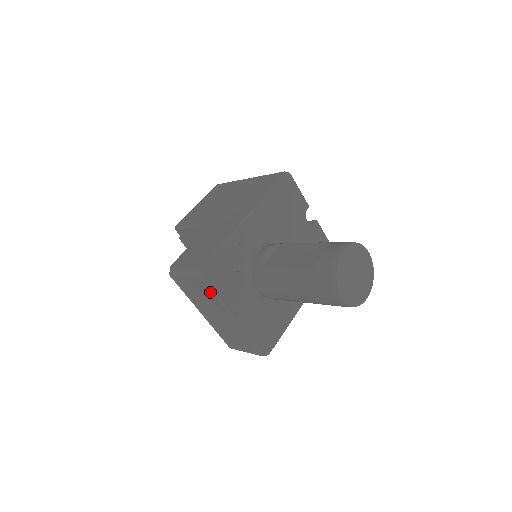
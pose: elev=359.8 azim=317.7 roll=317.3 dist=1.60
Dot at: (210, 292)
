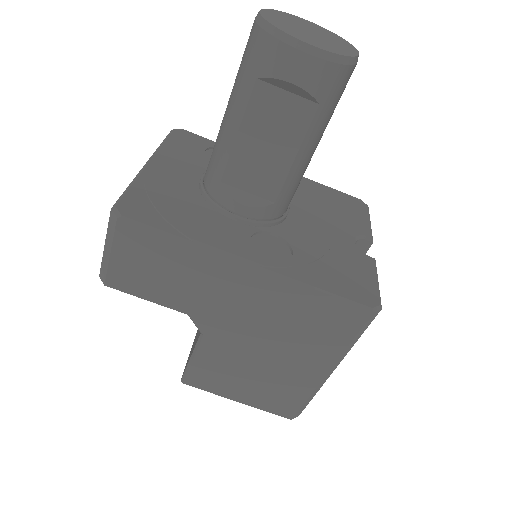
Dot at: occluded
